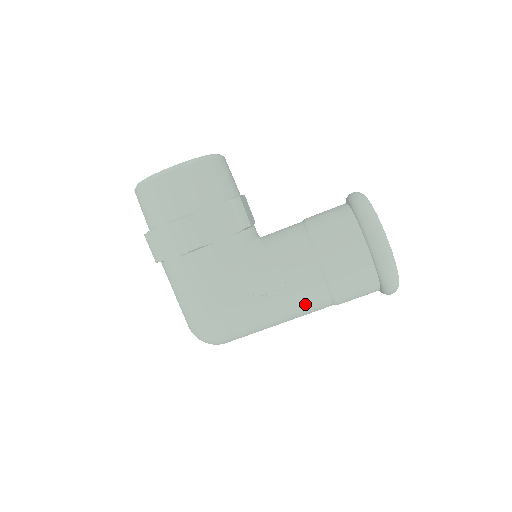
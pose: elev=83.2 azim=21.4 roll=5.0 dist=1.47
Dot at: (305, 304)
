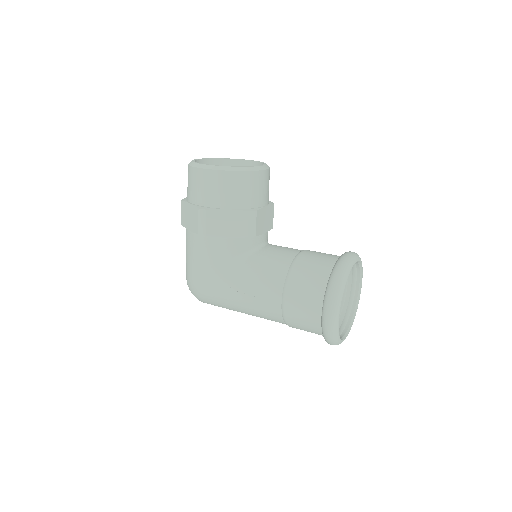
Dot at: (264, 314)
